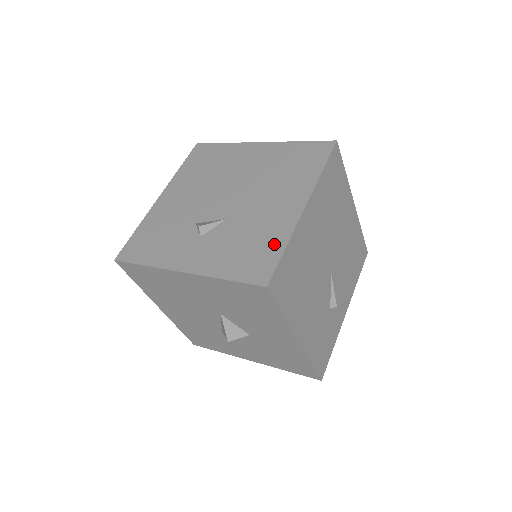
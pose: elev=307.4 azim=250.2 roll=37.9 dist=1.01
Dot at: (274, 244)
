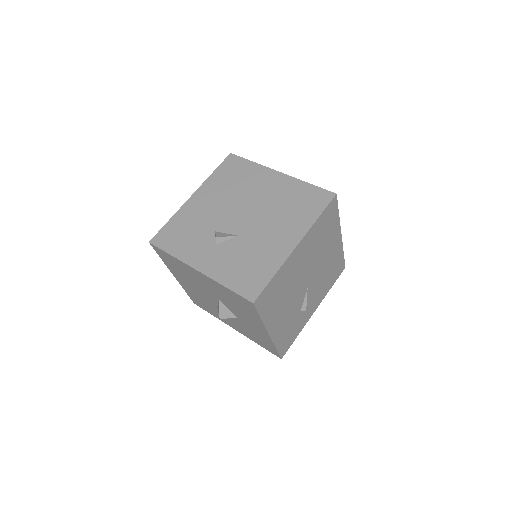
Dot at: (267, 270)
